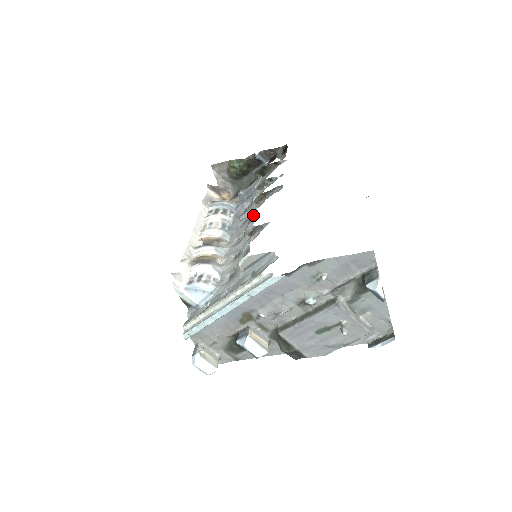
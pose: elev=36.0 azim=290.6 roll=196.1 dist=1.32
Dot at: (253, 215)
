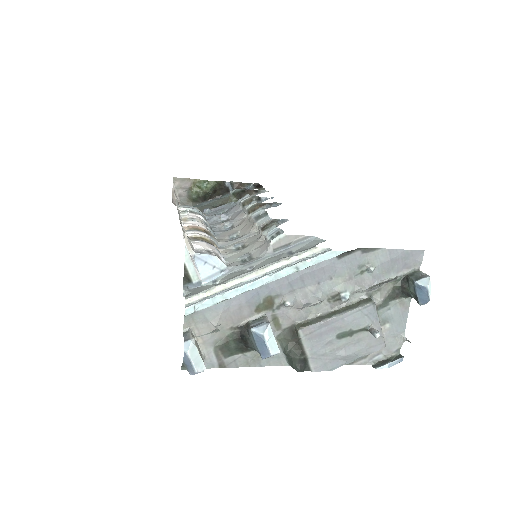
Dot at: (260, 214)
